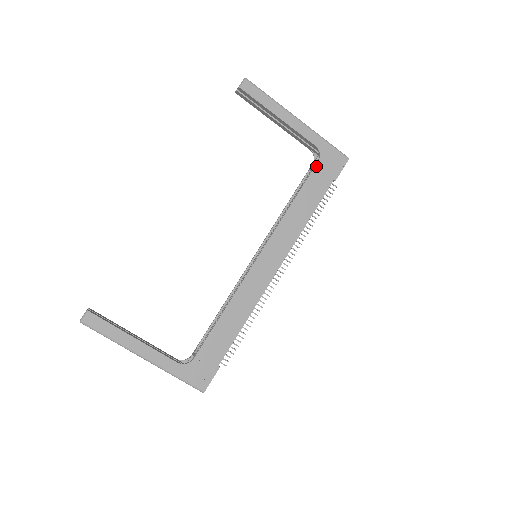
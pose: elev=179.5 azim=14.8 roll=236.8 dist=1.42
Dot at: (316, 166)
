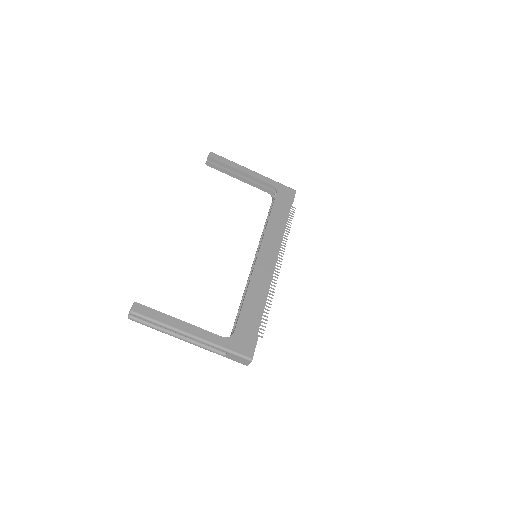
Dot at: (276, 196)
